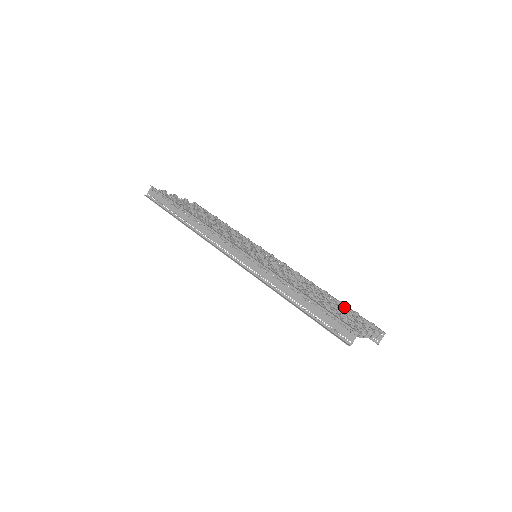
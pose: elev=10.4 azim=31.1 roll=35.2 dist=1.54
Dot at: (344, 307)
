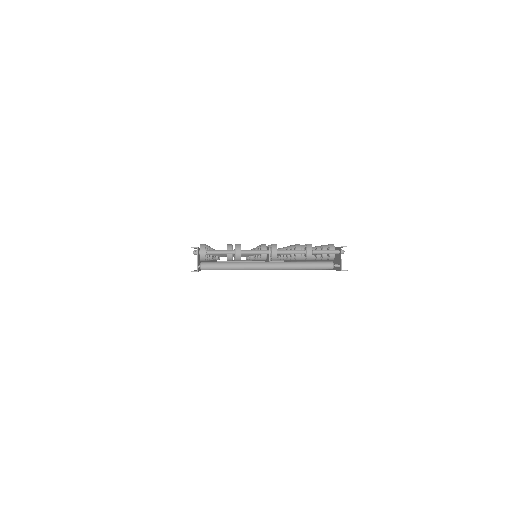
Dot at: occluded
